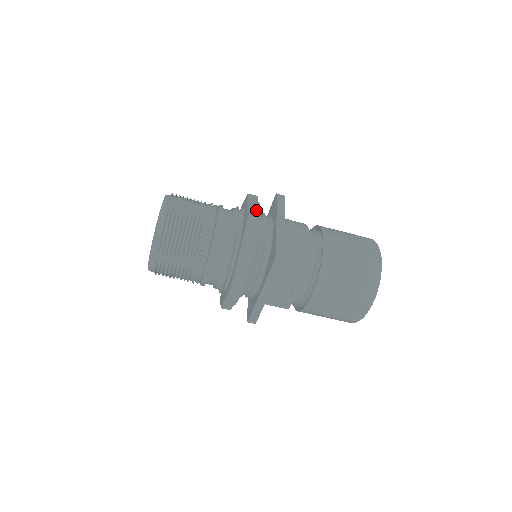
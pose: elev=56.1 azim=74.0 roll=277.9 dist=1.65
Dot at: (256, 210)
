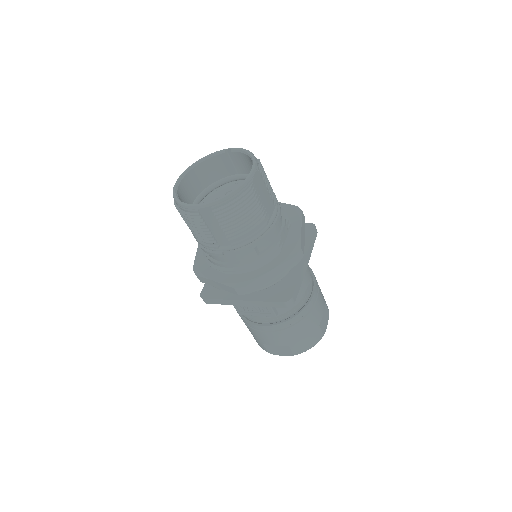
Dot at: (304, 244)
